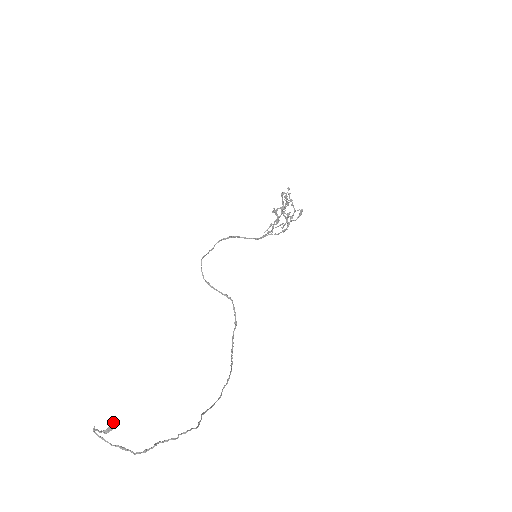
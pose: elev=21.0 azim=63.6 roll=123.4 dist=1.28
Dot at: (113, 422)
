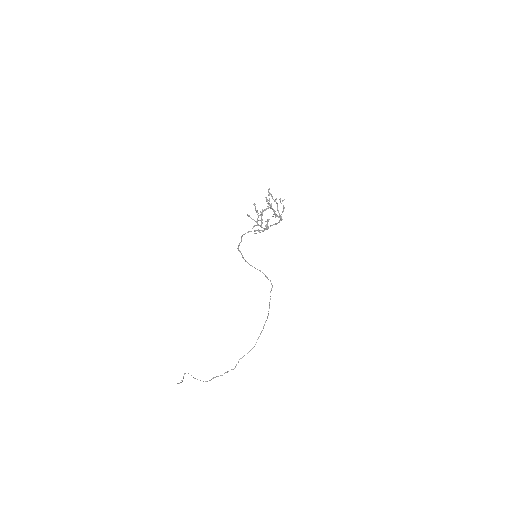
Dot at: (177, 383)
